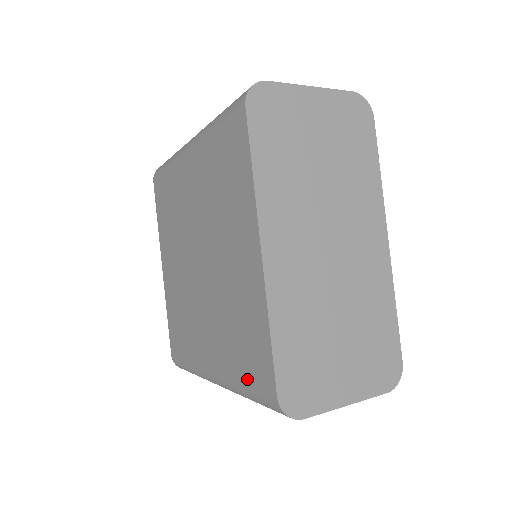
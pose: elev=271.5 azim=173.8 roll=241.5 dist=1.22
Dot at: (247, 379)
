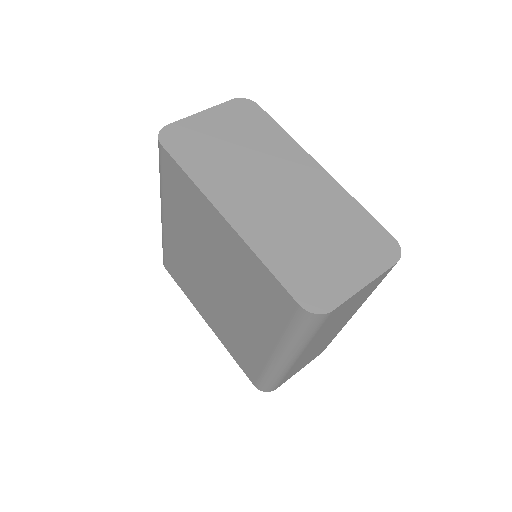
Dot at: (283, 321)
